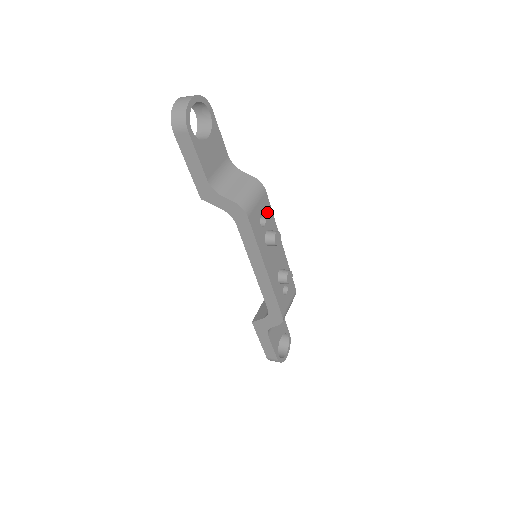
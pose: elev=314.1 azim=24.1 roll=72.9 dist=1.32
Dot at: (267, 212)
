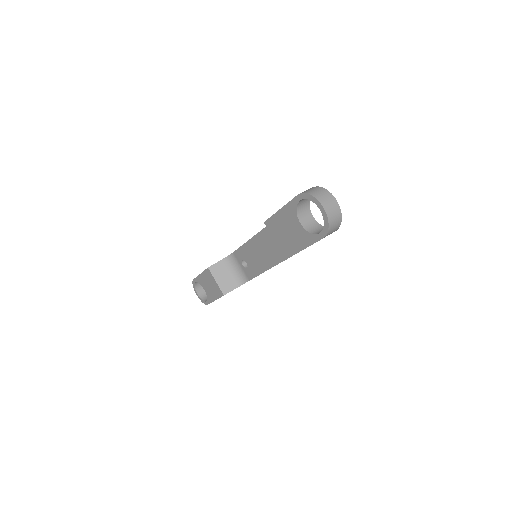
Dot at: occluded
